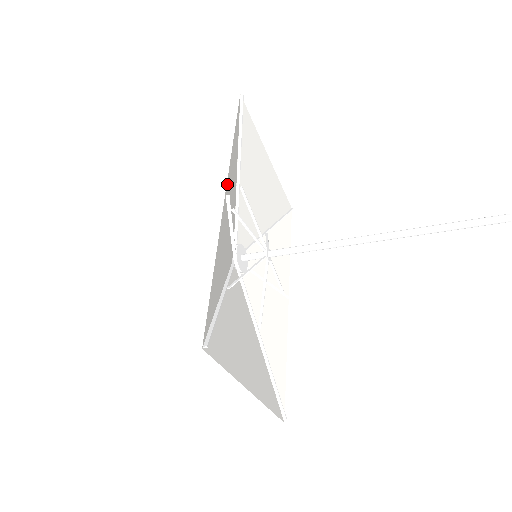
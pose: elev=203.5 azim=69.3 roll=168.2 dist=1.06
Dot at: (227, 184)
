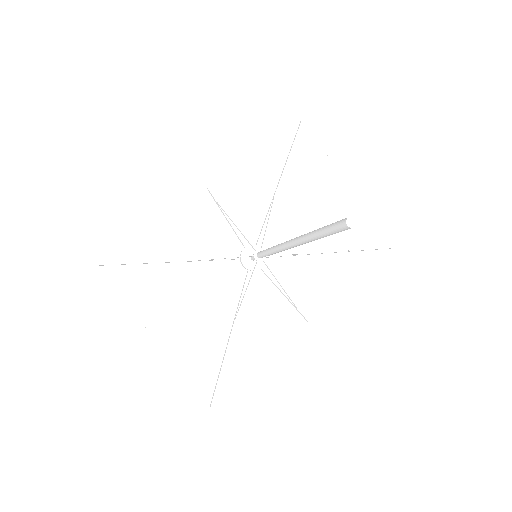
Dot at: (219, 182)
